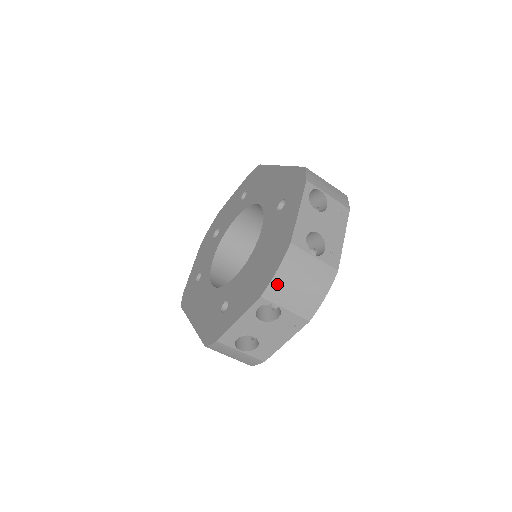
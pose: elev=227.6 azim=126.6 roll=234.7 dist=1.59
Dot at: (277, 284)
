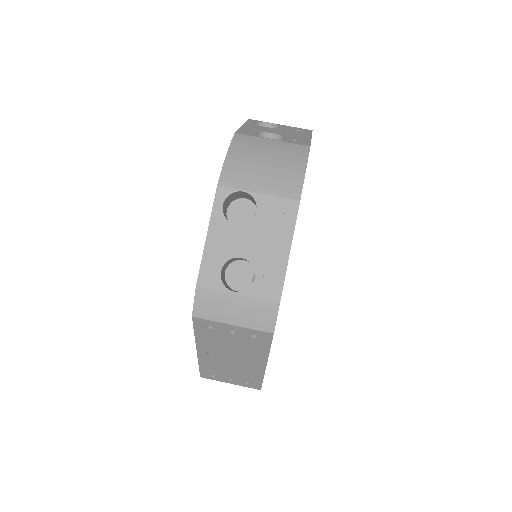
Dot at: (233, 167)
